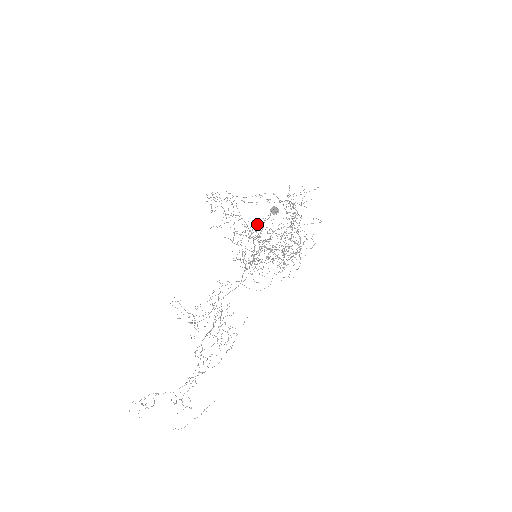
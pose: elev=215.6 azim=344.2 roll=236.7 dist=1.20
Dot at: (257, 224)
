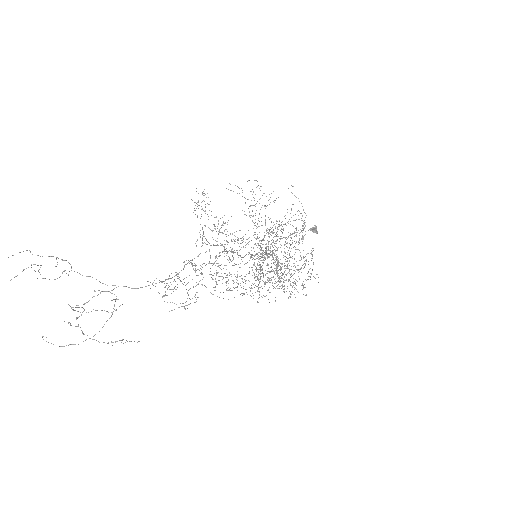
Dot at: occluded
